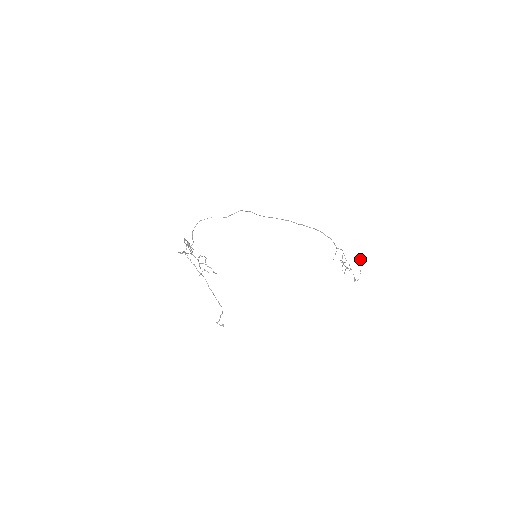
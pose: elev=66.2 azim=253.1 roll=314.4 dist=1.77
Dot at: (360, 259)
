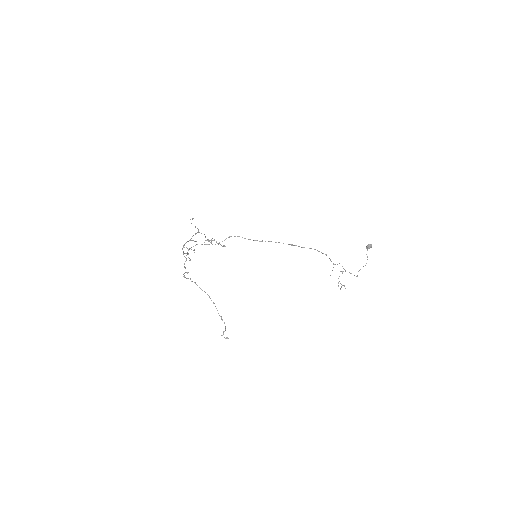
Dot at: (367, 248)
